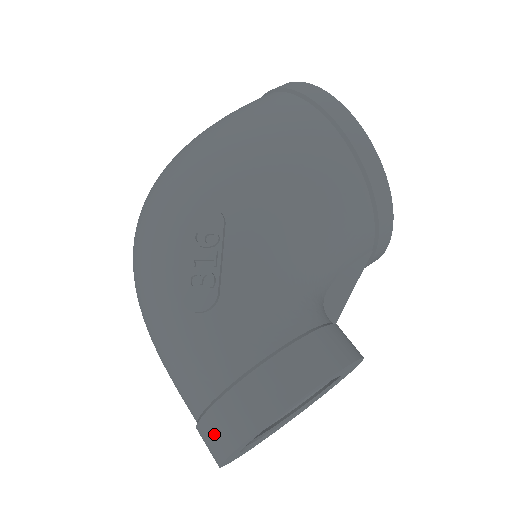
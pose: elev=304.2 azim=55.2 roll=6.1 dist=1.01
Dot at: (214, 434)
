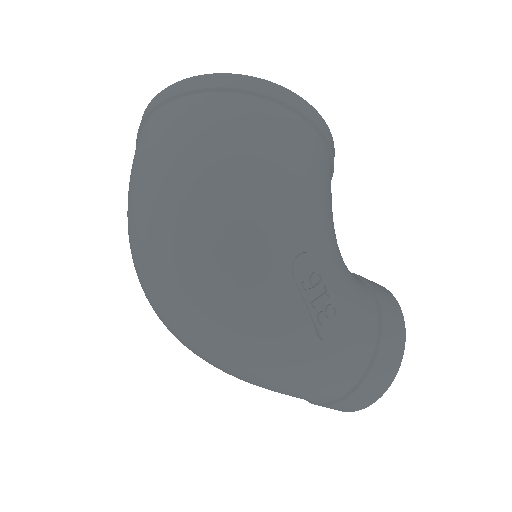
Dot at: (363, 398)
